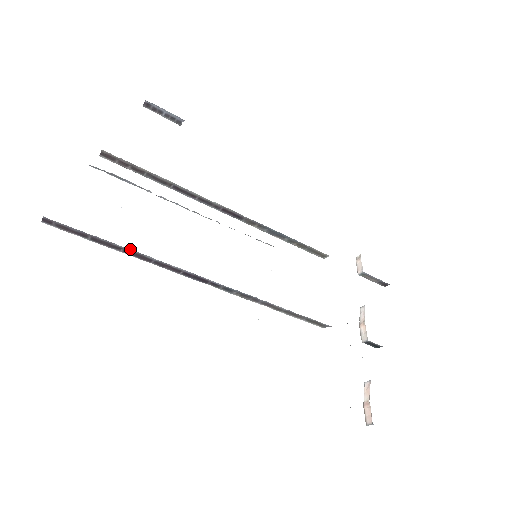
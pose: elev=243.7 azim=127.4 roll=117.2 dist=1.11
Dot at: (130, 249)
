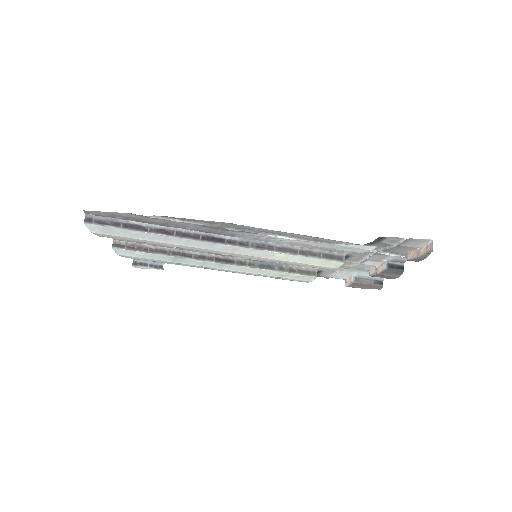
Dot at: (154, 225)
